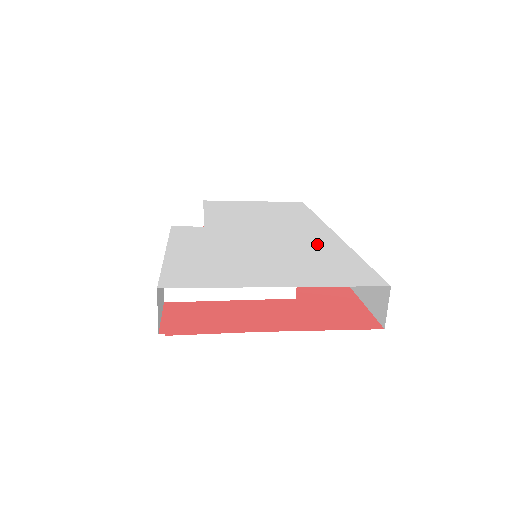
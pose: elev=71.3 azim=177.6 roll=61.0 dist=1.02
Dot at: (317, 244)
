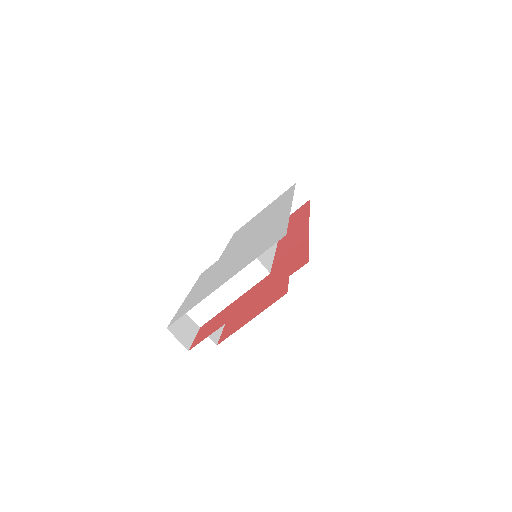
Dot at: (271, 226)
